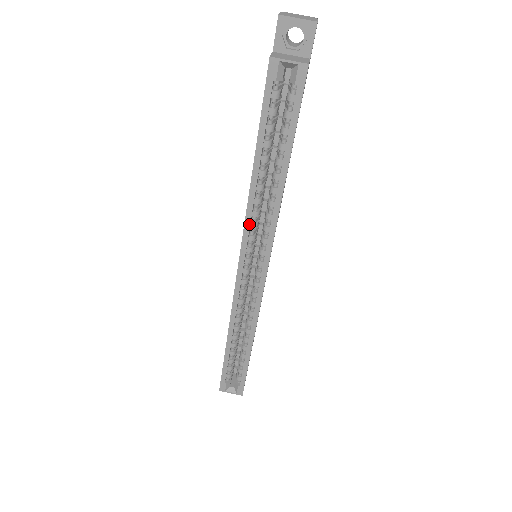
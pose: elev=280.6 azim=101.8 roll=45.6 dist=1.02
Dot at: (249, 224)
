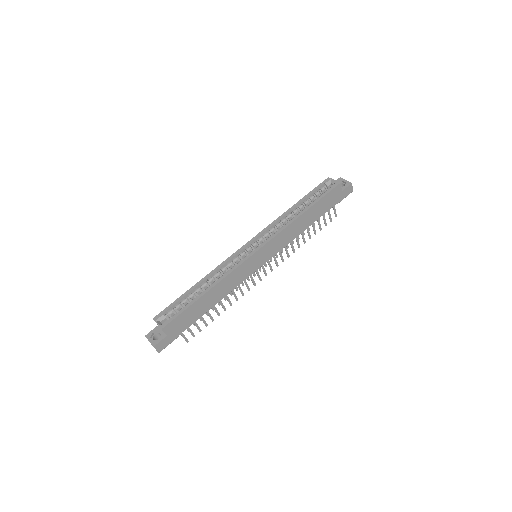
Dot at: (271, 226)
